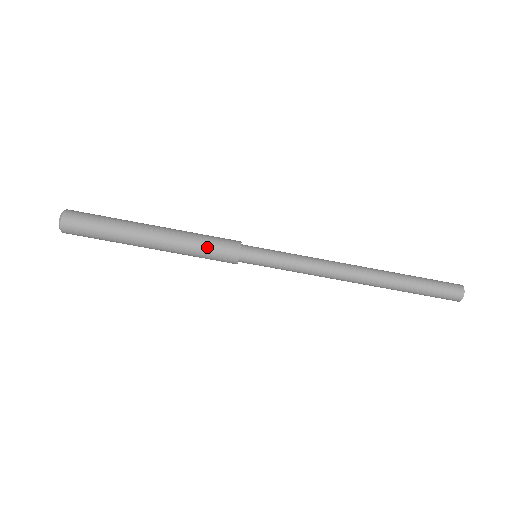
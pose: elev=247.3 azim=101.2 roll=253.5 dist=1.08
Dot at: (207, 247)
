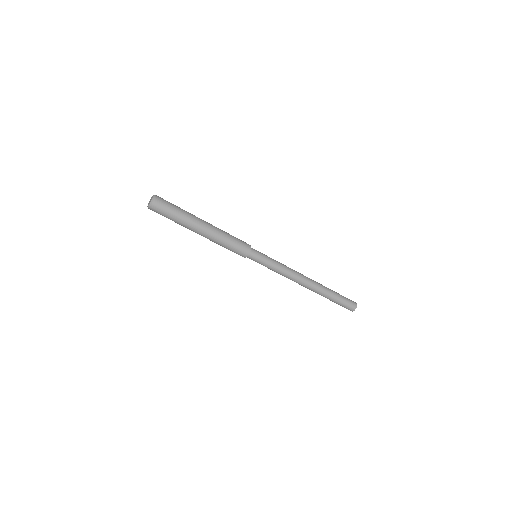
Dot at: (229, 249)
